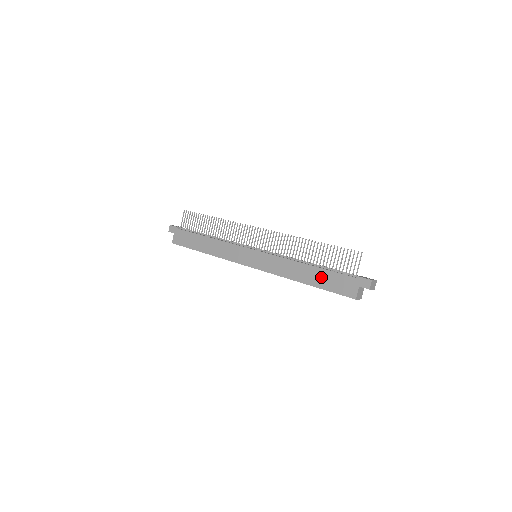
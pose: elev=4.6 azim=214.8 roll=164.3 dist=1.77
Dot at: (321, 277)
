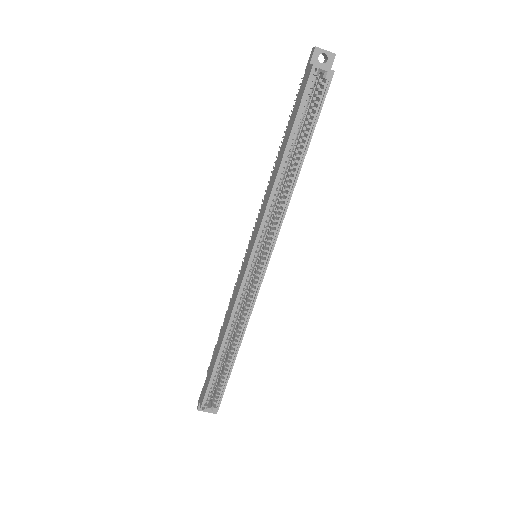
Dot at: (288, 131)
